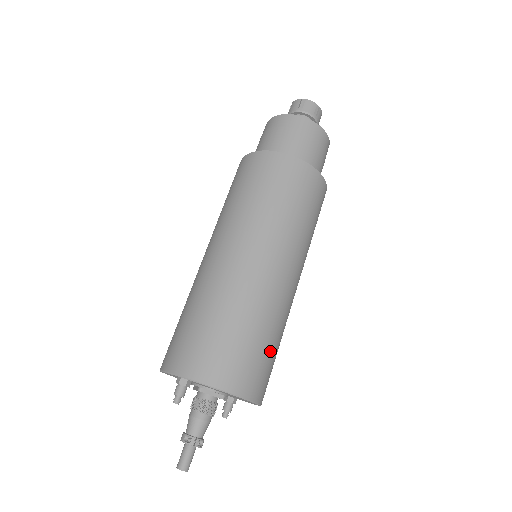
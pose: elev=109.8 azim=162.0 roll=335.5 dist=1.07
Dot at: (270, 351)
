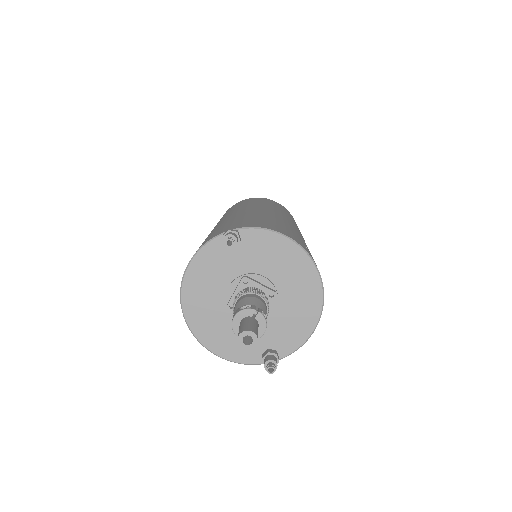
Dot at: occluded
